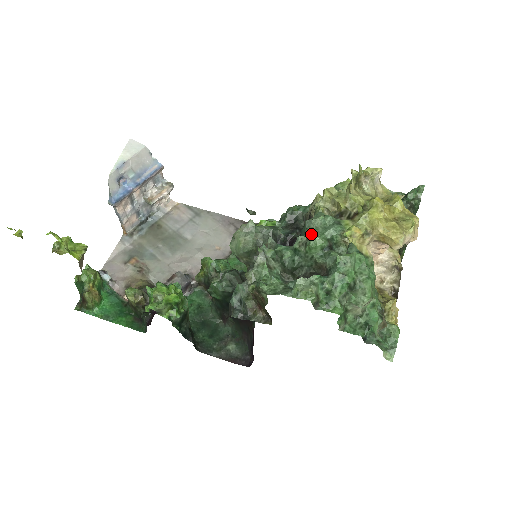
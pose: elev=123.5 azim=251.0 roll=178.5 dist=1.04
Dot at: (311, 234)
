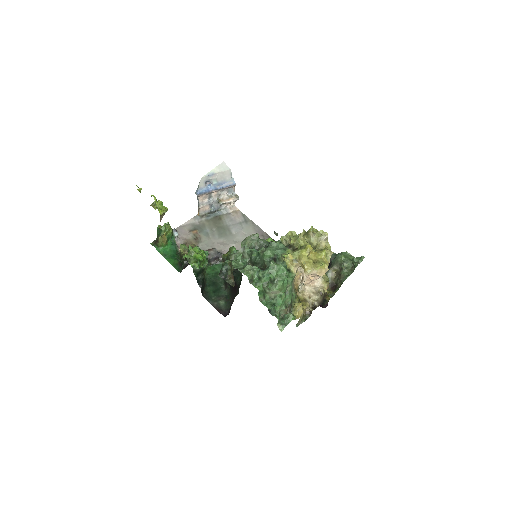
Dot at: (268, 248)
